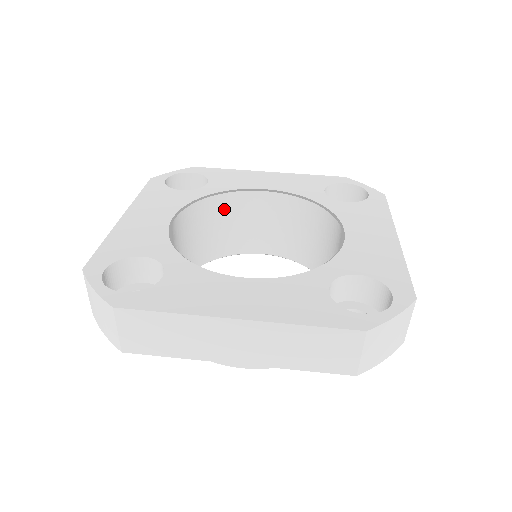
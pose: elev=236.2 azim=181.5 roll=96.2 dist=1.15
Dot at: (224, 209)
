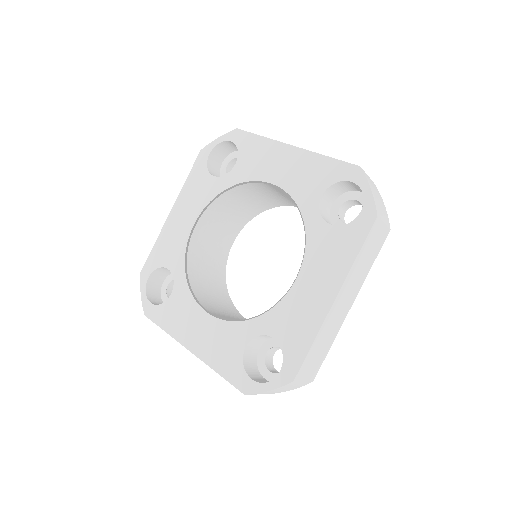
Dot at: (250, 190)
